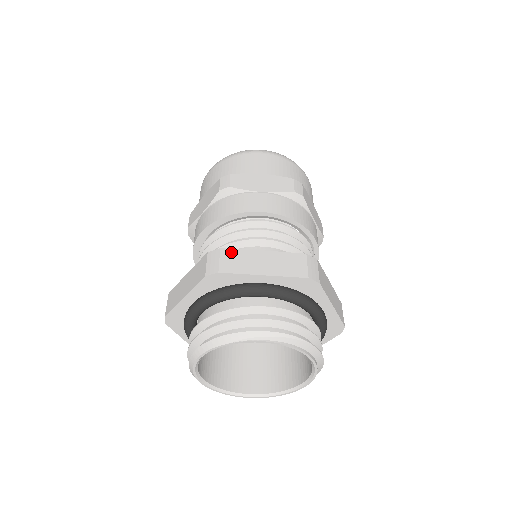
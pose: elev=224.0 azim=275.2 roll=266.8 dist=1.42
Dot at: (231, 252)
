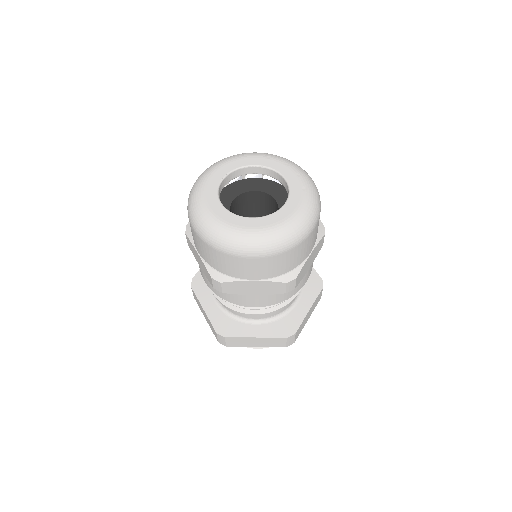
Dot at: (233, 339)
